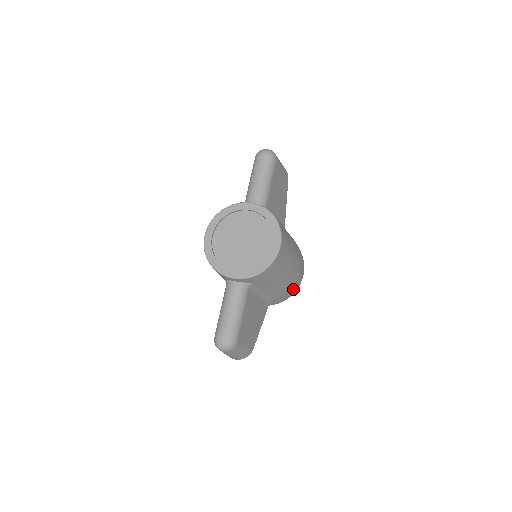
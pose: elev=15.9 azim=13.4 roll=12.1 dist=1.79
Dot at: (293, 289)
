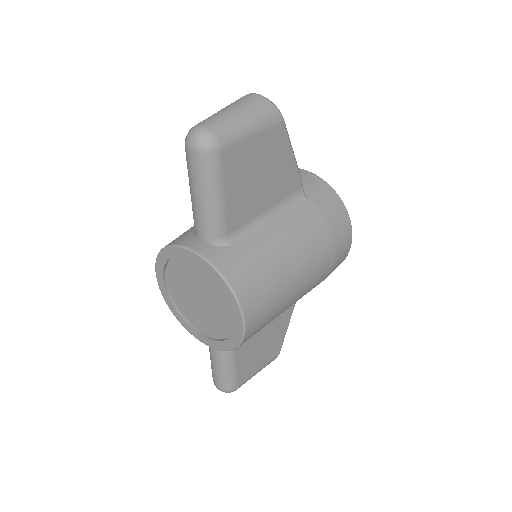
Dot at: occluded
